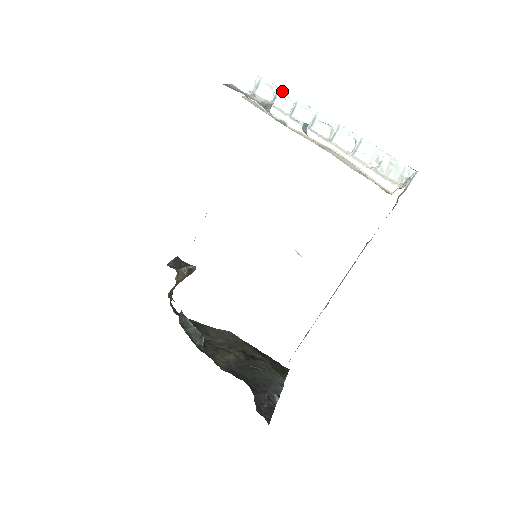
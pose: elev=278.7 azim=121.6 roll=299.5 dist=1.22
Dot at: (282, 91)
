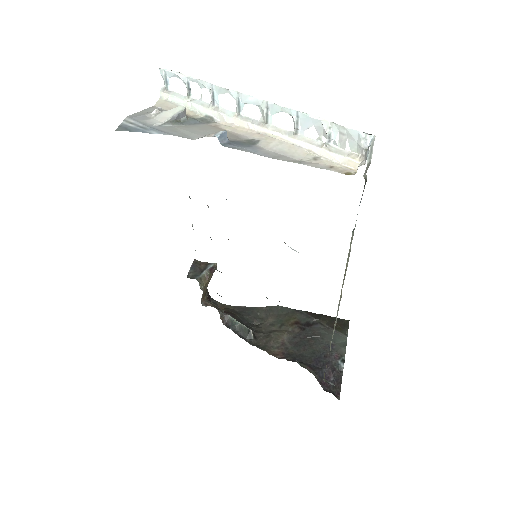
Dot at: (192, 79)
